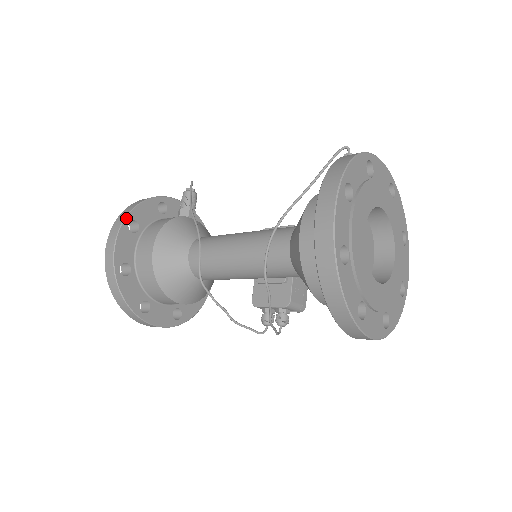
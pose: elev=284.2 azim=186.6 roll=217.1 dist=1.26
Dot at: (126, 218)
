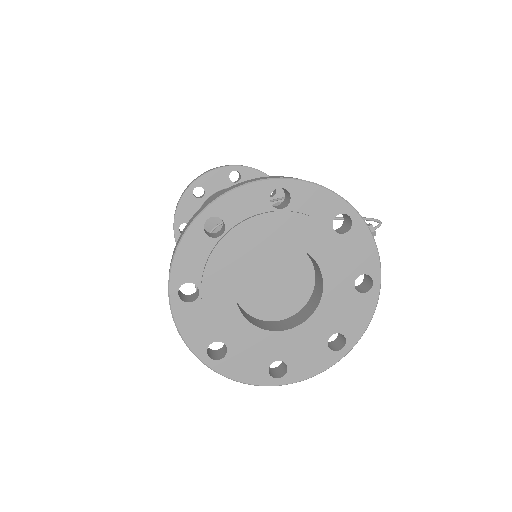
Dot at: (236, 166)
